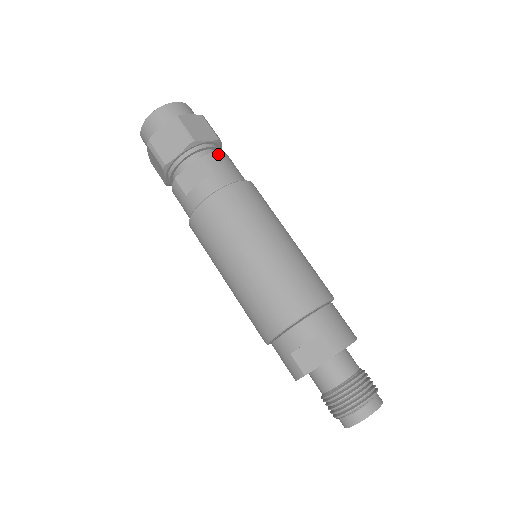
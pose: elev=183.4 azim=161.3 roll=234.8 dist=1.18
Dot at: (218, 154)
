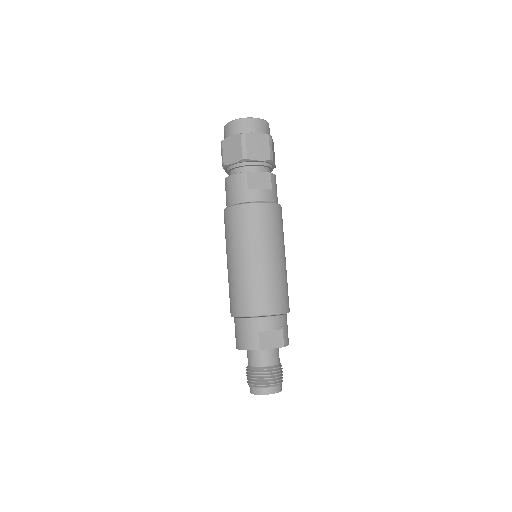
Dot at: occluded
